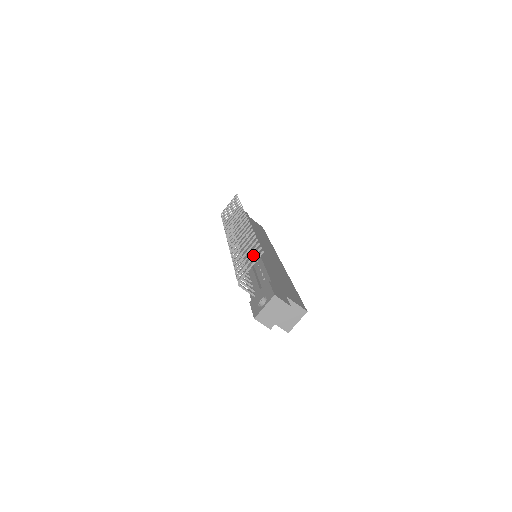
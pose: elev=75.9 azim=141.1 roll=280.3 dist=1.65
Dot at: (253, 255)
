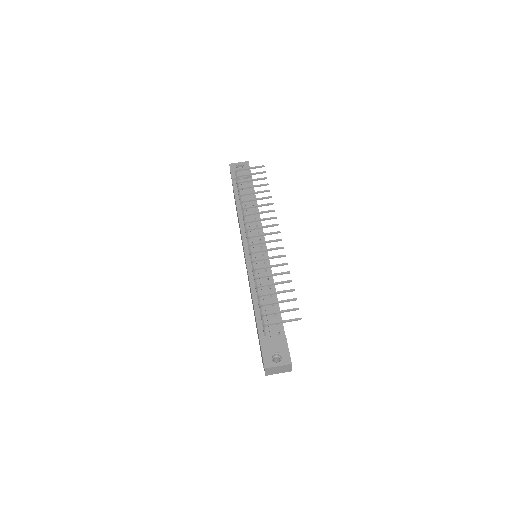
Dot at: (289, 310)
